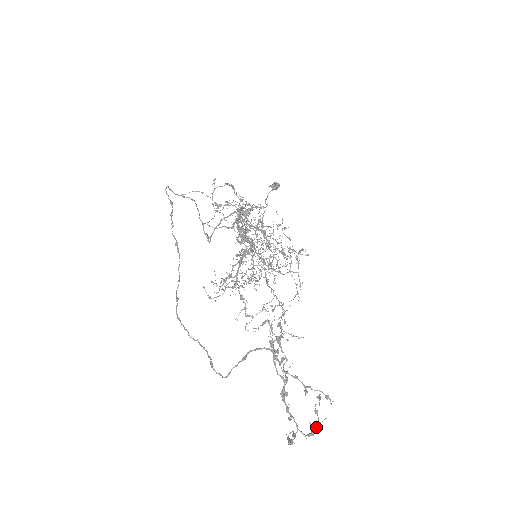
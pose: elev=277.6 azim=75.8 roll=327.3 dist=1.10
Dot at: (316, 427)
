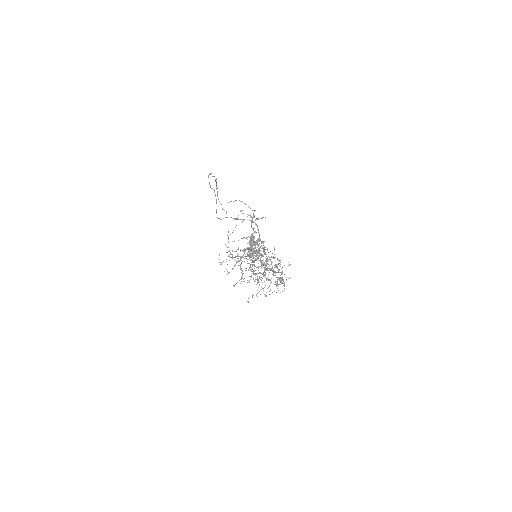
Dot at: (269, 269)
